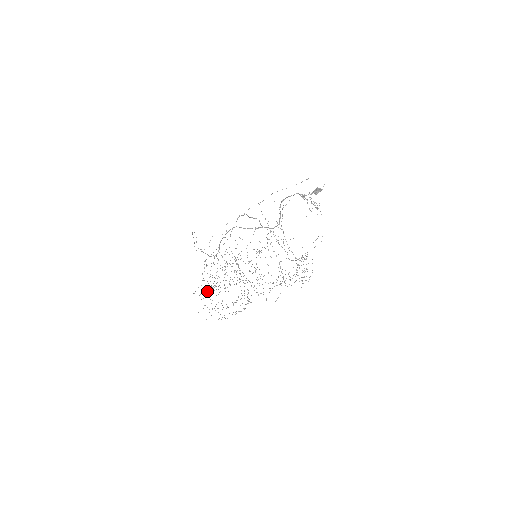
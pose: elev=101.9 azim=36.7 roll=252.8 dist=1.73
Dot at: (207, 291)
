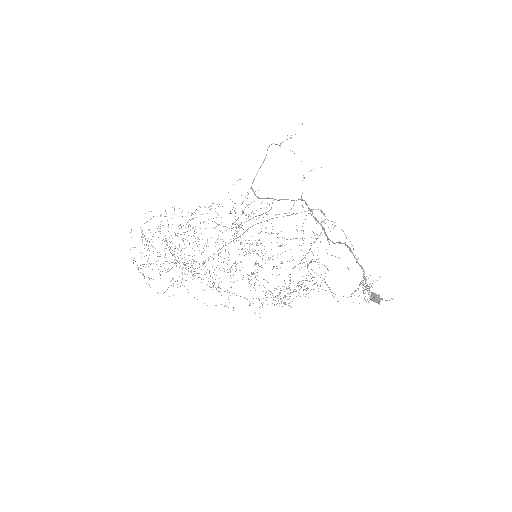
Dot at: occluded
